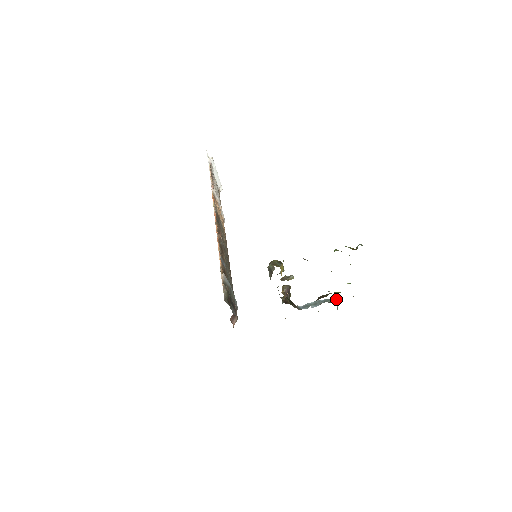
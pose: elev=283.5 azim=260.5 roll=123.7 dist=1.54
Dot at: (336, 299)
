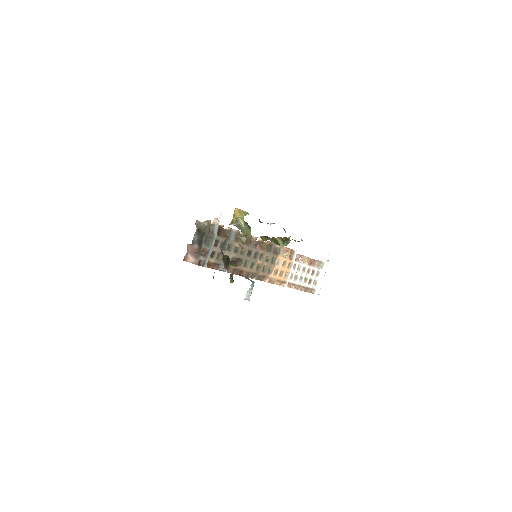
Dot at: (253, 281)
